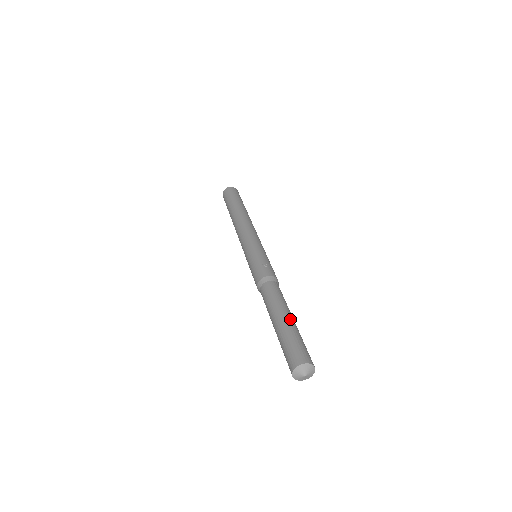
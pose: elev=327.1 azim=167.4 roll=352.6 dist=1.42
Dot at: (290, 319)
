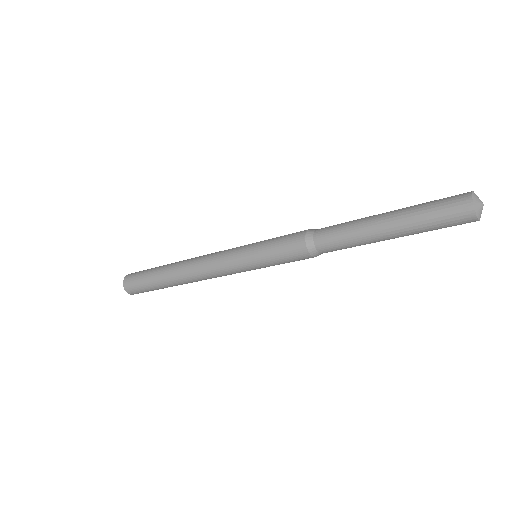
Dot at: occluded
